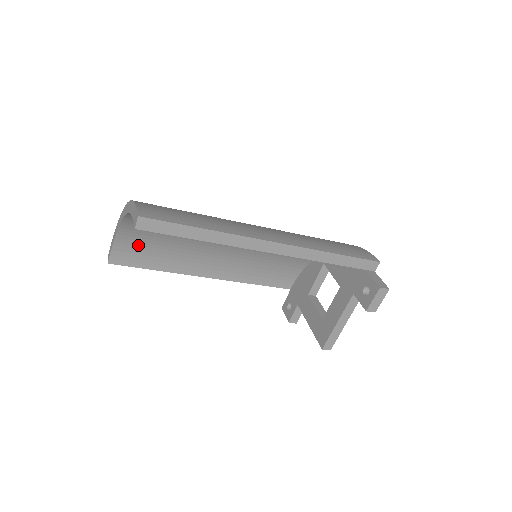
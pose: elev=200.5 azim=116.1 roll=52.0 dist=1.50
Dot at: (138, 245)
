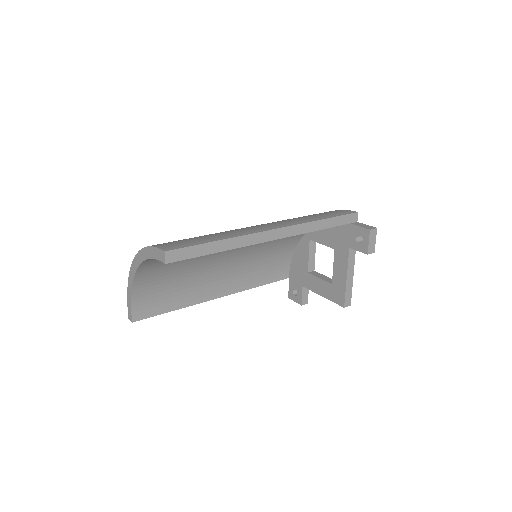
Dot at: (153, 293)
